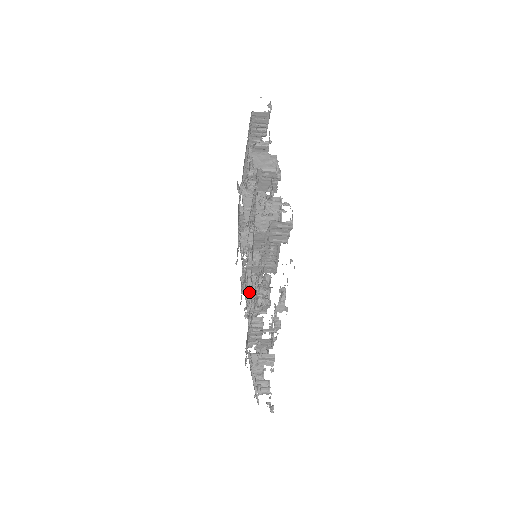
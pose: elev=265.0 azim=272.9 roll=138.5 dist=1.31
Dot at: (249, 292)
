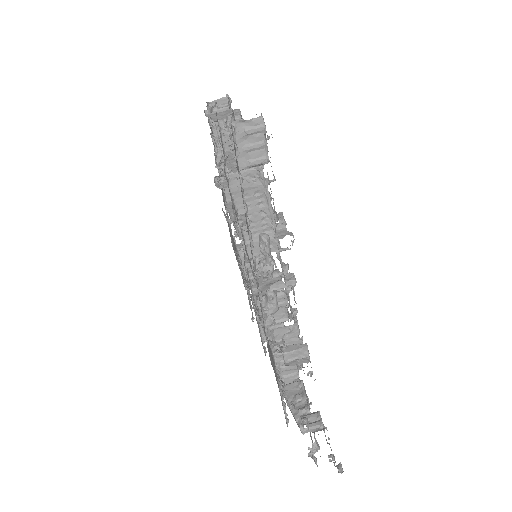
Dot at: (255, 292)
